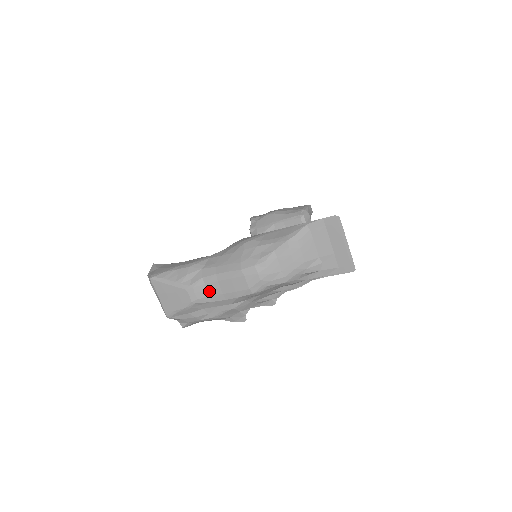
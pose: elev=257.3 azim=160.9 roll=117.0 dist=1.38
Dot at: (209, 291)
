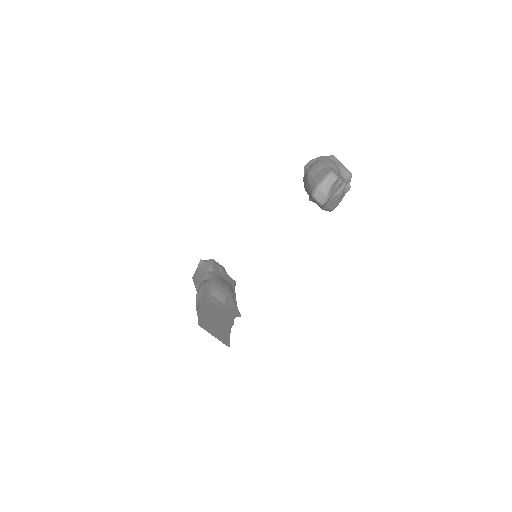
Dot at: occluded
